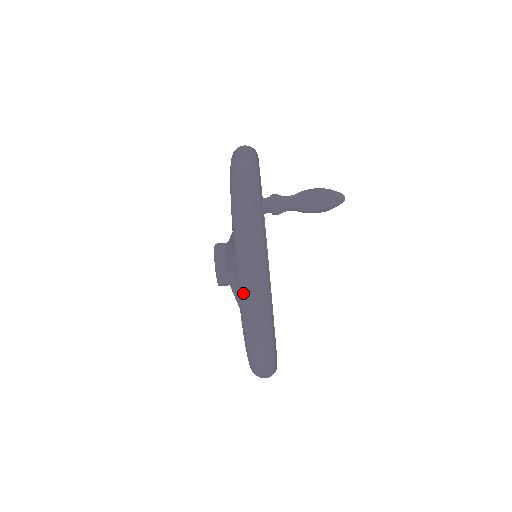
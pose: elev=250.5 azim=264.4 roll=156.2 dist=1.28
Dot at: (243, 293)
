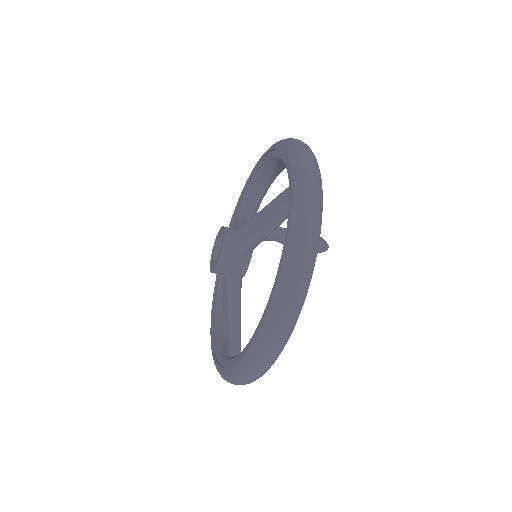
Dot at: (296, 240)
